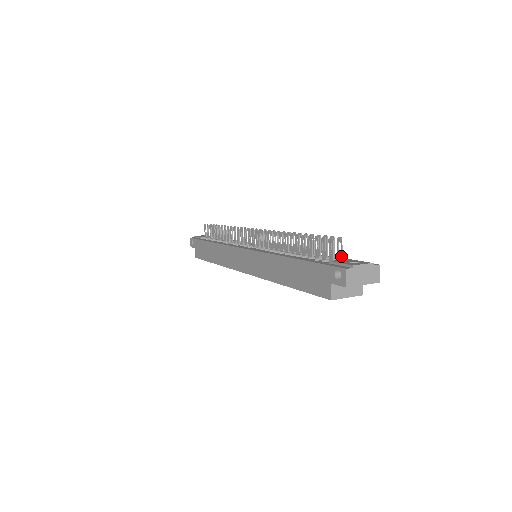
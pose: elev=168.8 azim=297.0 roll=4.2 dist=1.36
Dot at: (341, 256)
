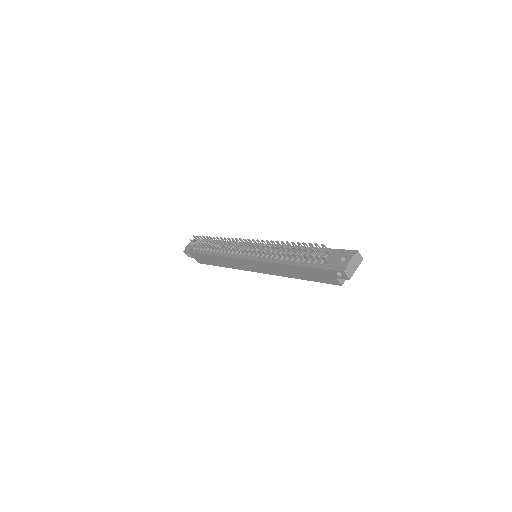
Dot at: (329, 254)
